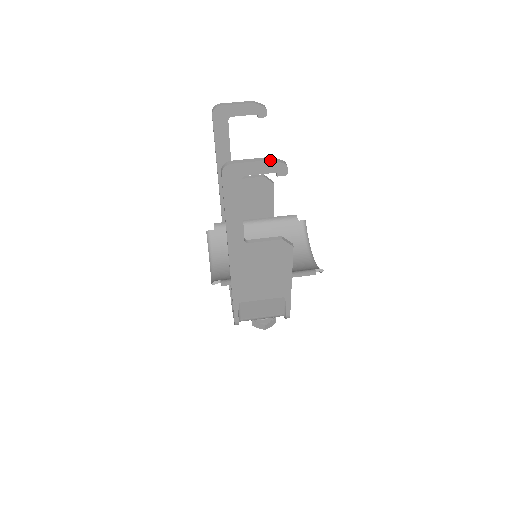
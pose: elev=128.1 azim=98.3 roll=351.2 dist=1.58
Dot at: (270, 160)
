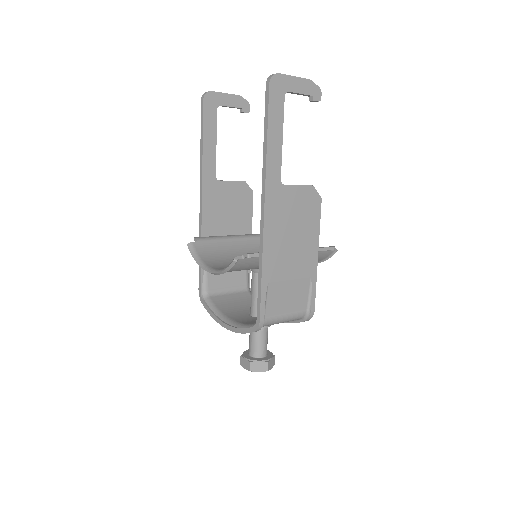
Dot at: (309, 79)
